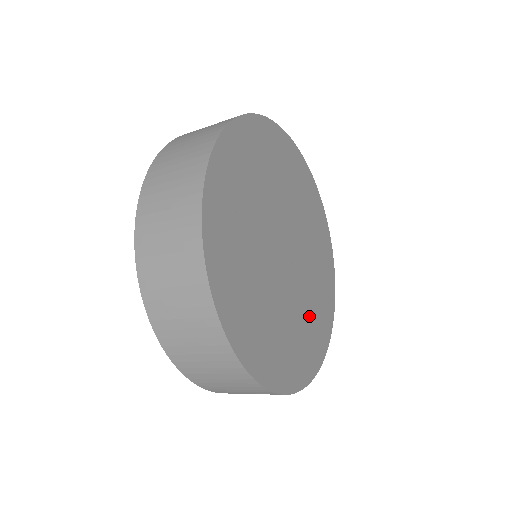
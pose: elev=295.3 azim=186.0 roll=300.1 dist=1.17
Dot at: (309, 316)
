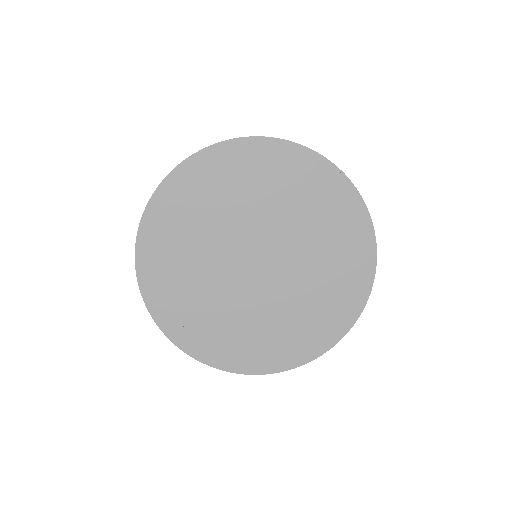
Dot at: (326, 250)
